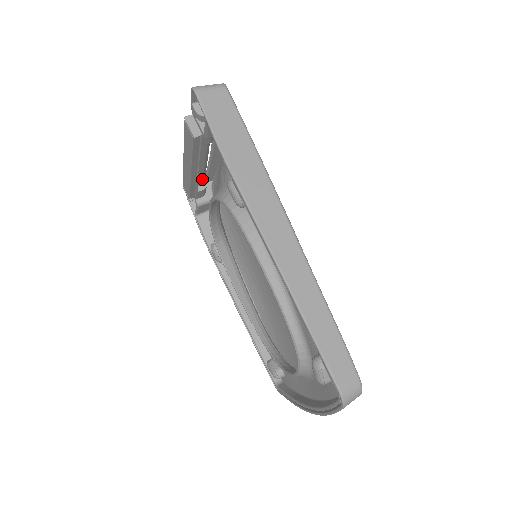
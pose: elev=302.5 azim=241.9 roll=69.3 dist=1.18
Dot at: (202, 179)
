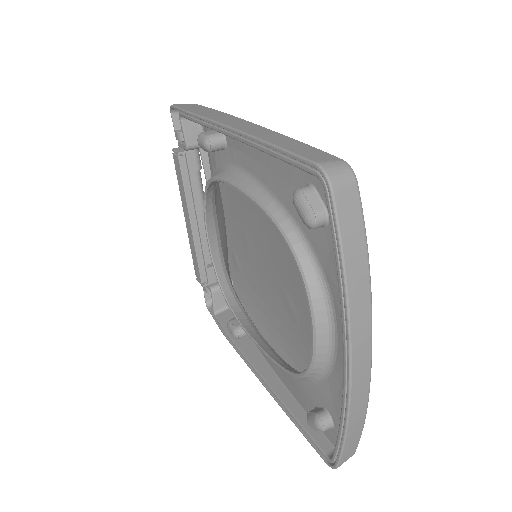
Dot at: occluded
